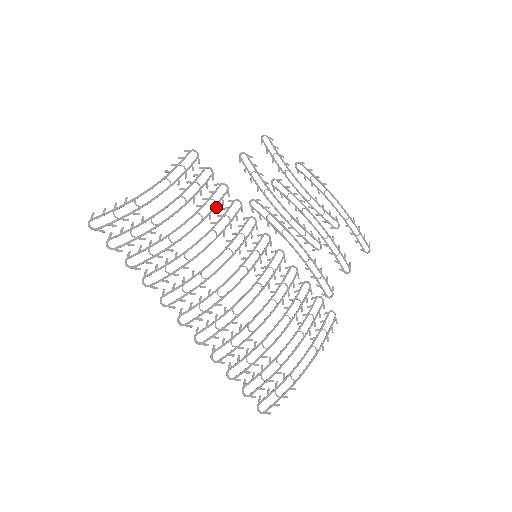
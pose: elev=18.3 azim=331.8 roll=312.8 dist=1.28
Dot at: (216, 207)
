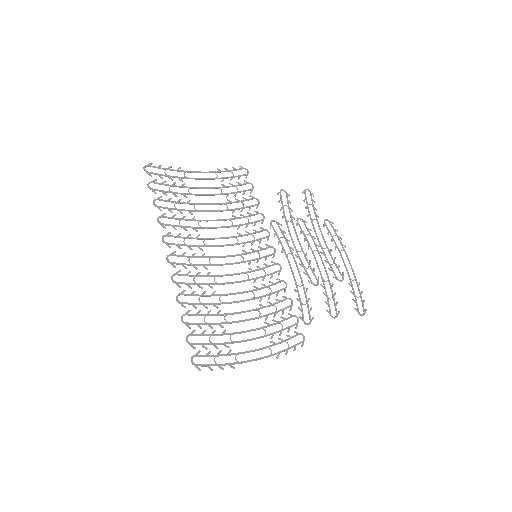
Dot at: (242, 209)
